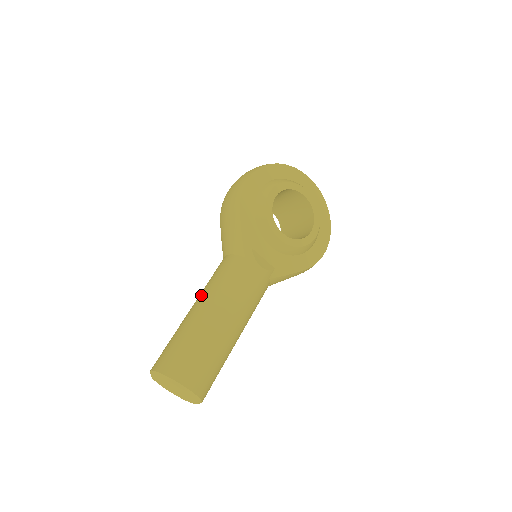
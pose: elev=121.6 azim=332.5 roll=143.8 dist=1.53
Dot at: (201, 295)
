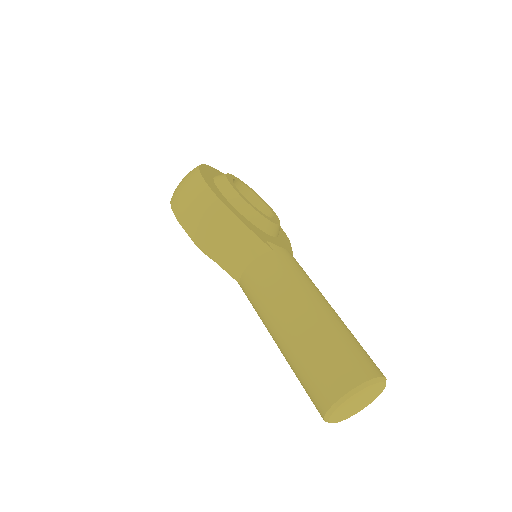
Dot at: (280, 308)
